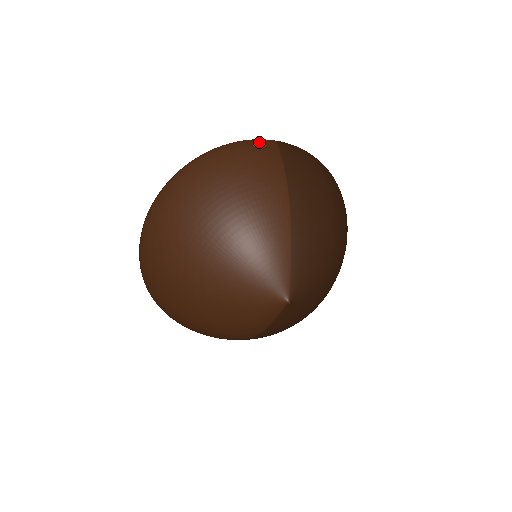
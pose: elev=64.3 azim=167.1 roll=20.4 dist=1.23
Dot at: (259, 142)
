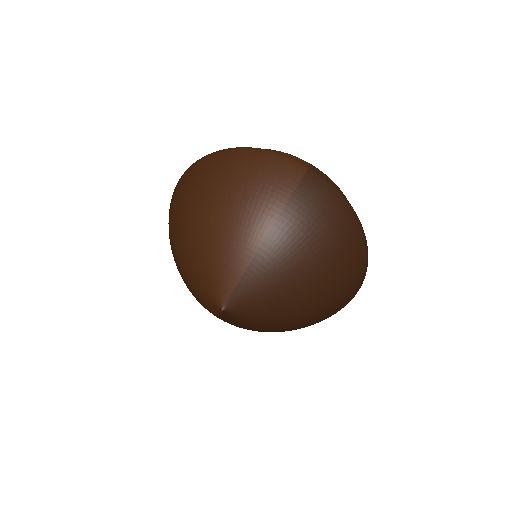
Dot at: (289, 161)
